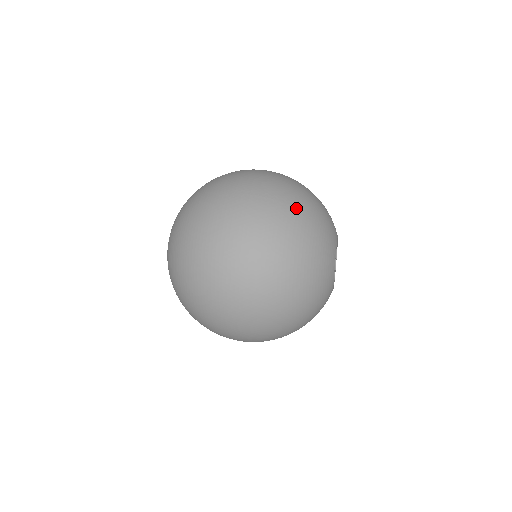
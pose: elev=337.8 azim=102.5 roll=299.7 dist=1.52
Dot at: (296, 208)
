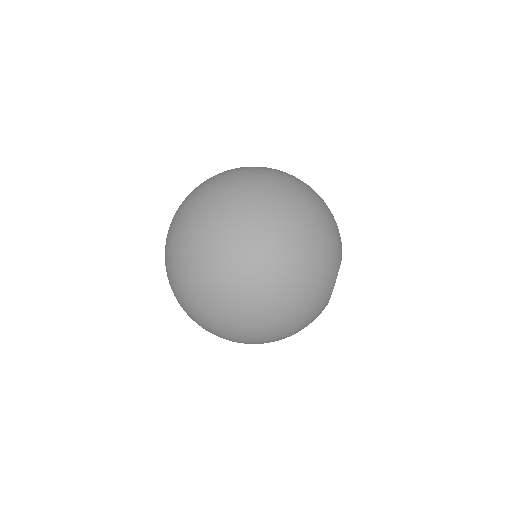
Dot at: (291, 286)
